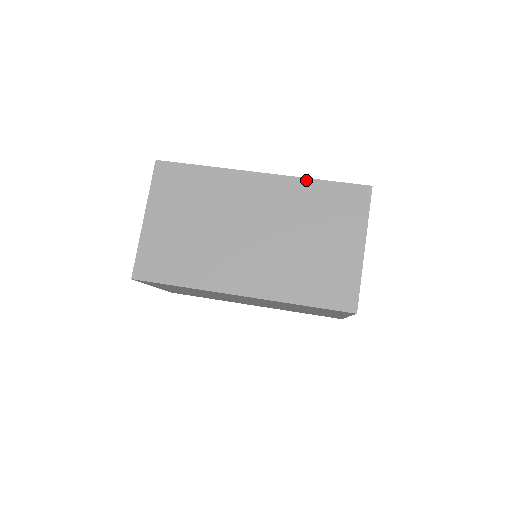
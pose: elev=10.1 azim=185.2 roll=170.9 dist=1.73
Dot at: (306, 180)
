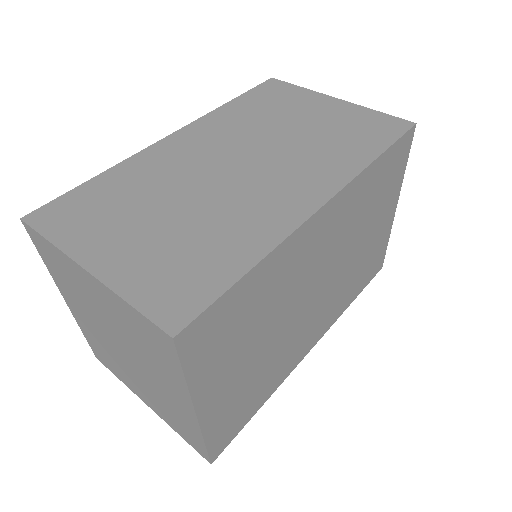
Dot at: (218, 109)
